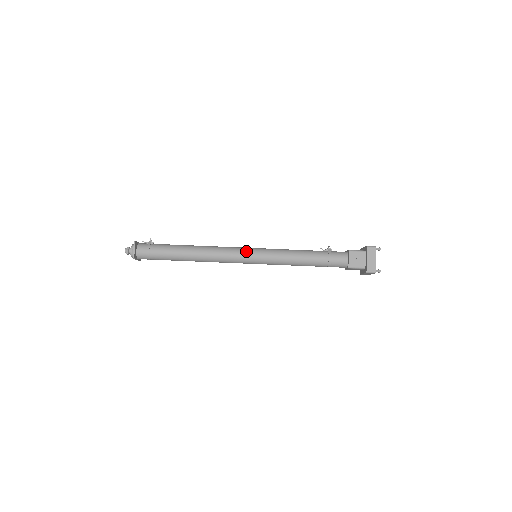
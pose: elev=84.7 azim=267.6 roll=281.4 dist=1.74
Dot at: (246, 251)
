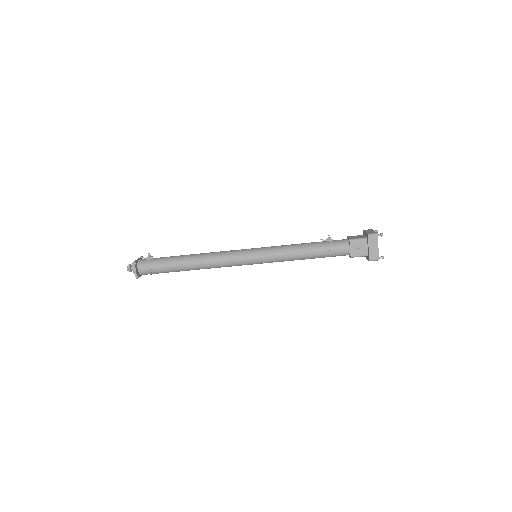
Dot at: (245, 255)
